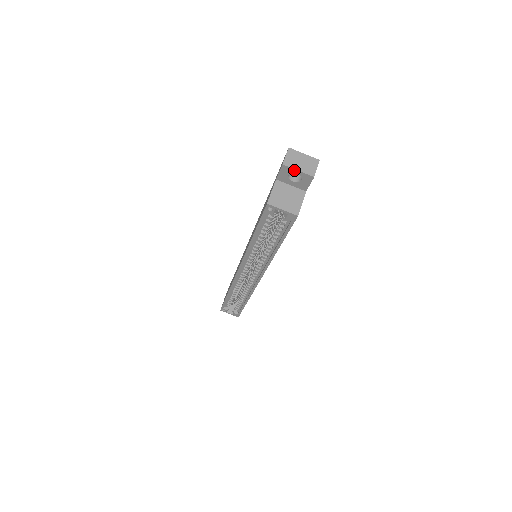
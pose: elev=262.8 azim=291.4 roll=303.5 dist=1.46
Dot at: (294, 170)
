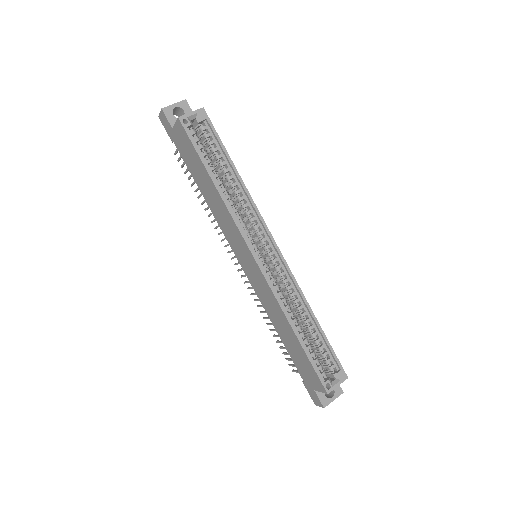
Dot at: (171, 106)
